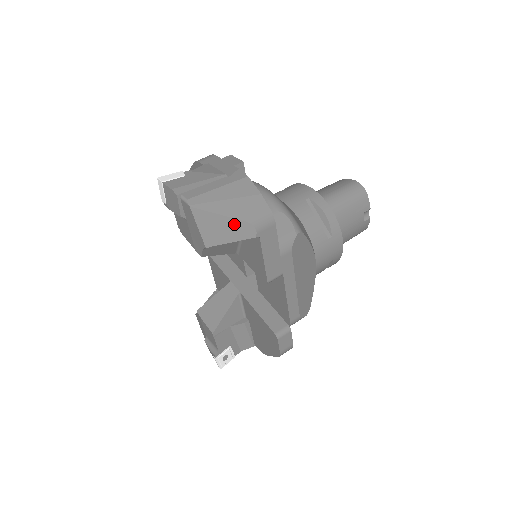
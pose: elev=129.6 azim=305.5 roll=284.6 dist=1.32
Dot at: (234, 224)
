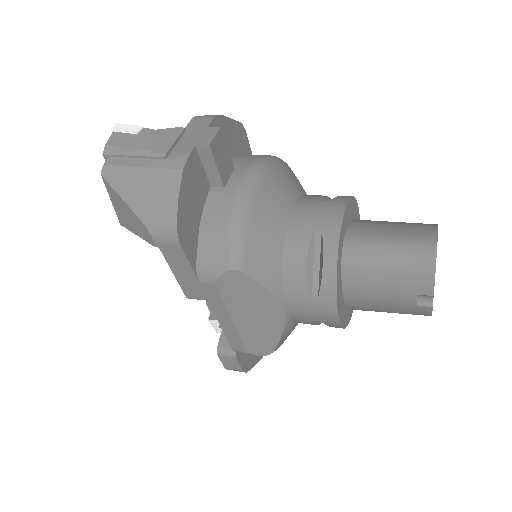
Dot at: (135, 218)
